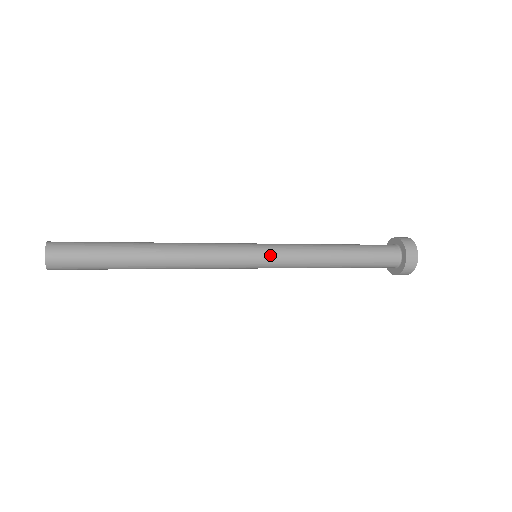
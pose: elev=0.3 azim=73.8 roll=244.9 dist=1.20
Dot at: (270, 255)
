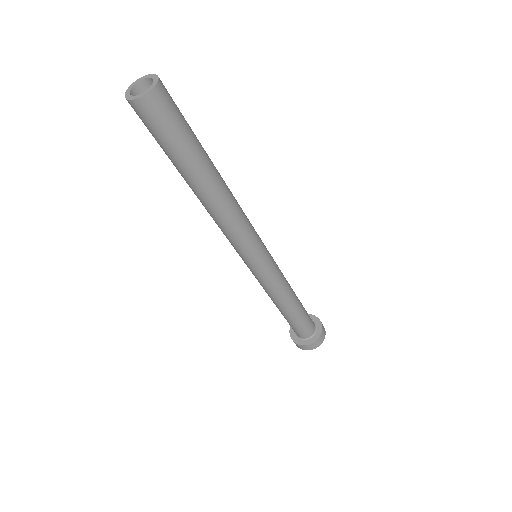
Dot at: (270, 265)
